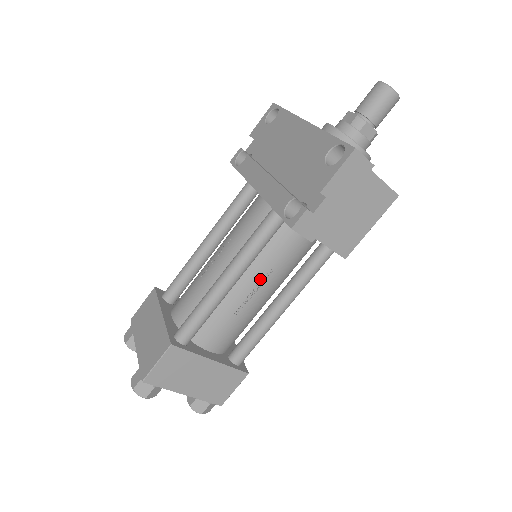
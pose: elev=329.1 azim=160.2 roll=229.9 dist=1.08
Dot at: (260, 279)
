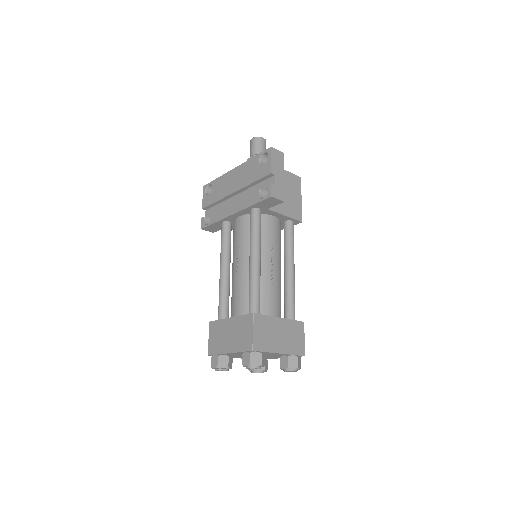
Dot at: (270, 255)
